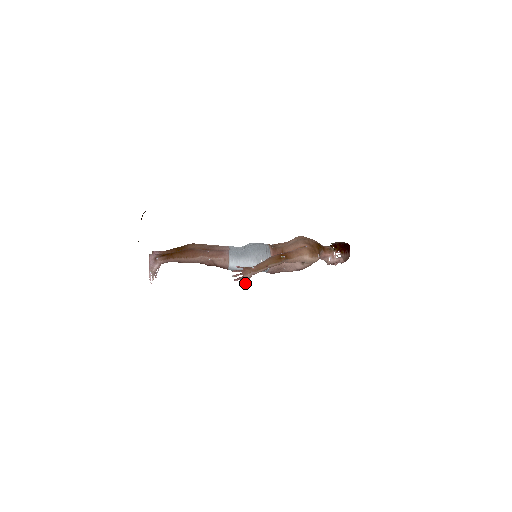
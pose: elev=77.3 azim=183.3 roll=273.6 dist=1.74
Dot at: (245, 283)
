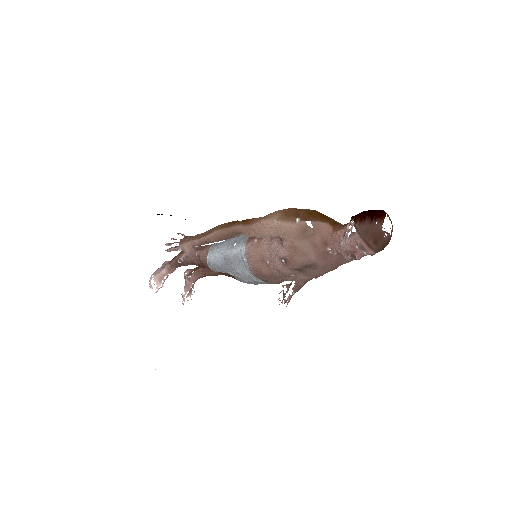
Dot at: (180, 257)
